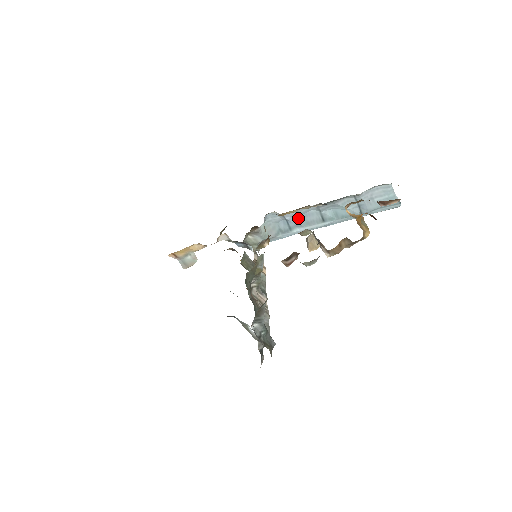
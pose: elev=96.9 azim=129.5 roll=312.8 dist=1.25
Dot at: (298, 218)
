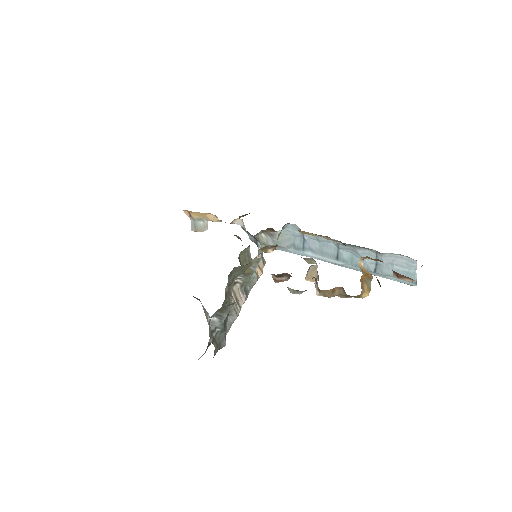
Dot at: (315, 243)
